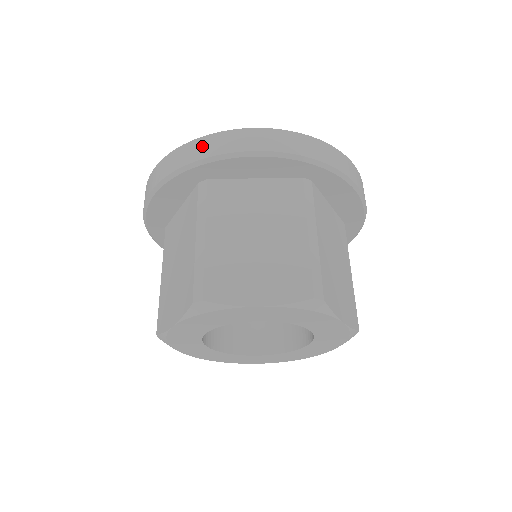
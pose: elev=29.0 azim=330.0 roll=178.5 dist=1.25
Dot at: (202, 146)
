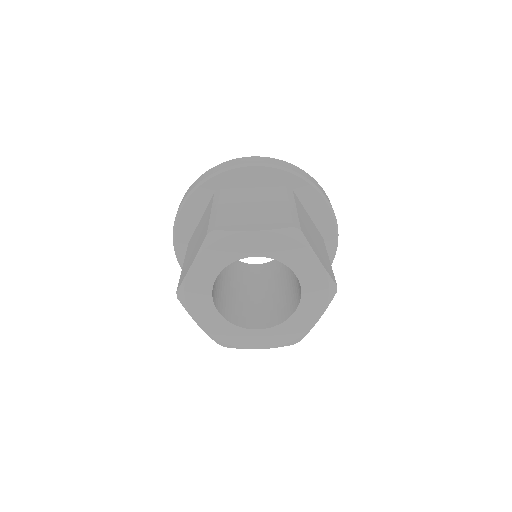
Dot at: (306, 174)
